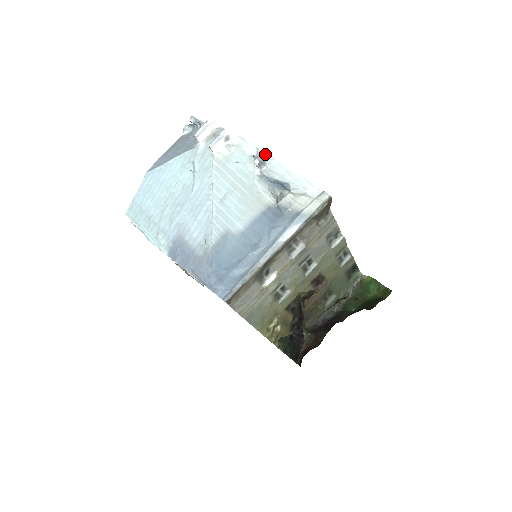
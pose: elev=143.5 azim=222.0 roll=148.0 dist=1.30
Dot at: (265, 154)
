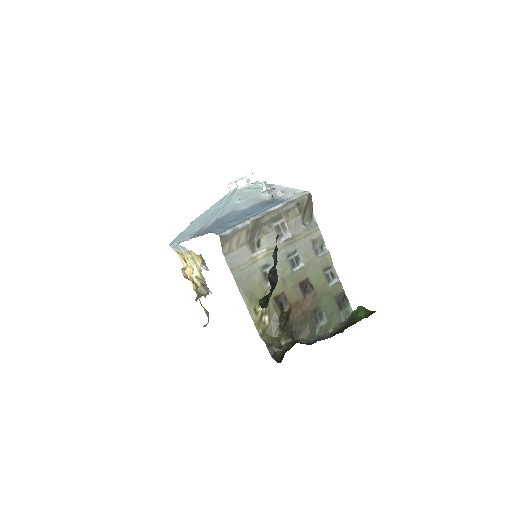
Dot at: (271, 184)
